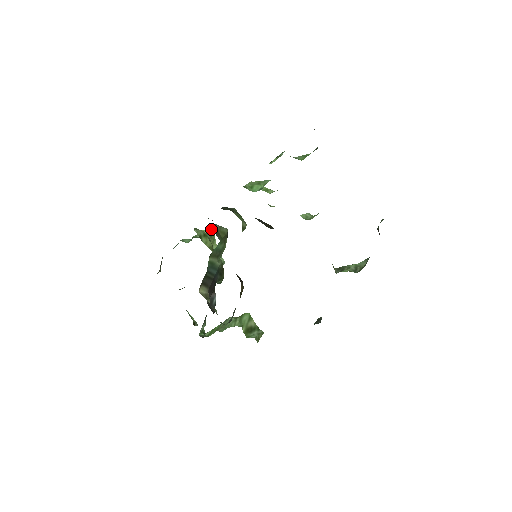
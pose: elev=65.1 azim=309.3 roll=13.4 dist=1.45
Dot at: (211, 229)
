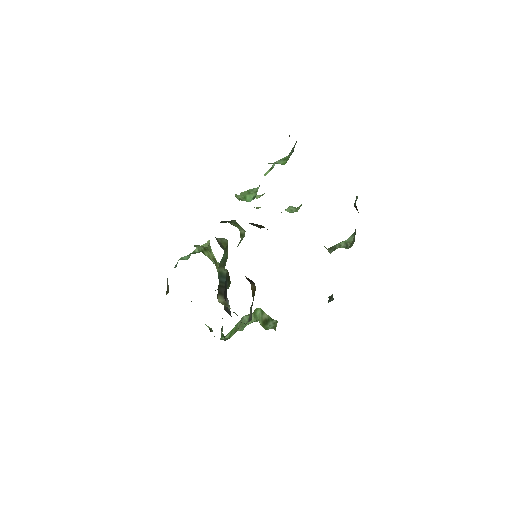
Dot at: (207, 242)
